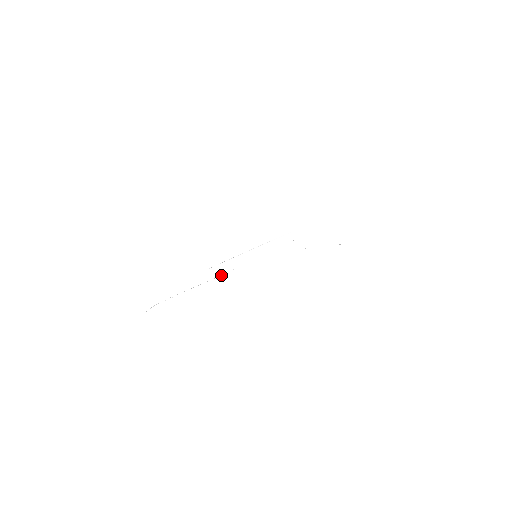
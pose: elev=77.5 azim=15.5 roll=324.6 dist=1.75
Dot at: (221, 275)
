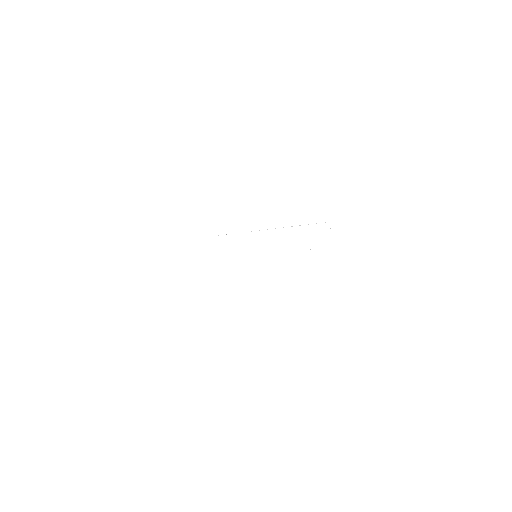
Dot at: occluded
